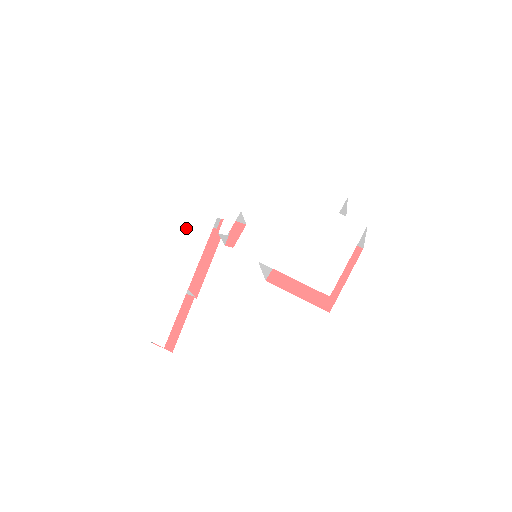
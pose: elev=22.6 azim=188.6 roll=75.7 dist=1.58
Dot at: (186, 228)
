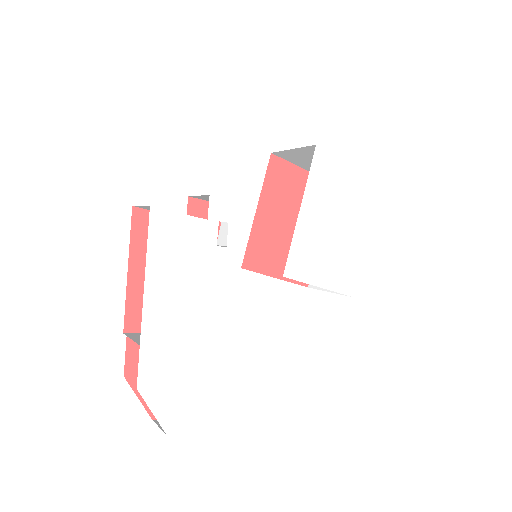
Dot at: (177, 249)
